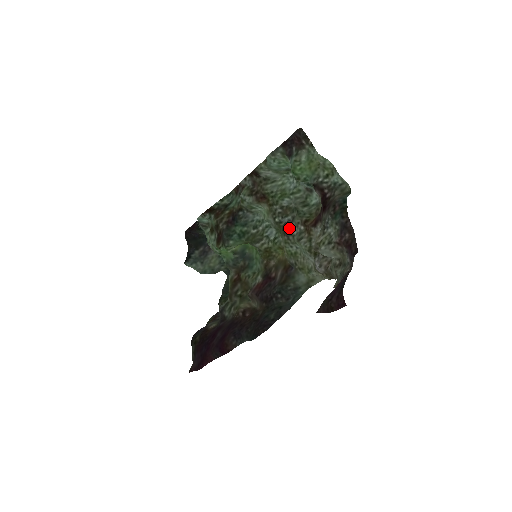
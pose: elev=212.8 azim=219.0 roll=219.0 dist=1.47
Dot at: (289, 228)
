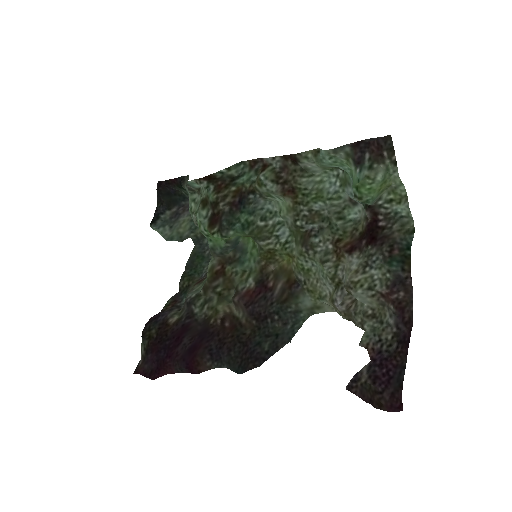
Dot at: (313, 241)
